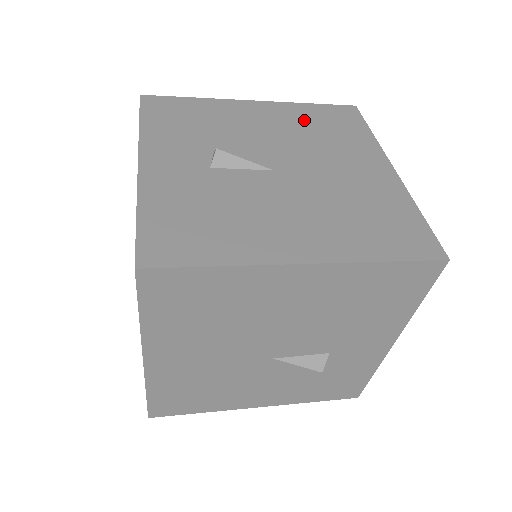
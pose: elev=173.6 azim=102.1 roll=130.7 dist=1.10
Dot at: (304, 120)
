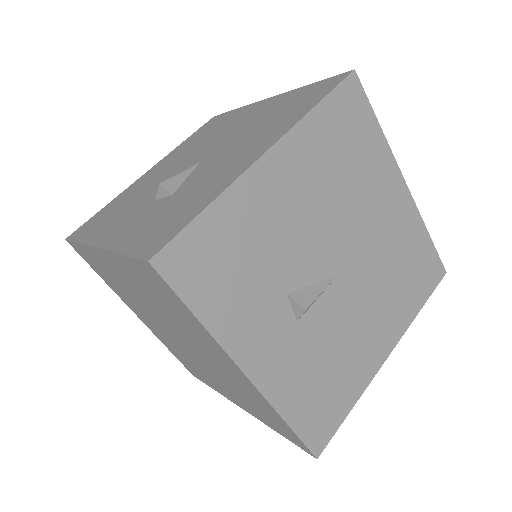
Dot at: (326, 155)
